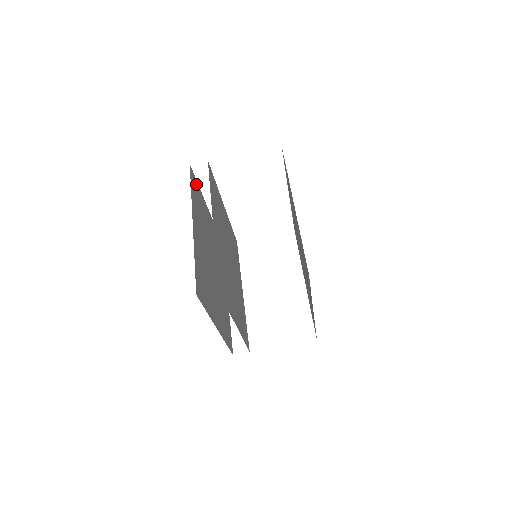
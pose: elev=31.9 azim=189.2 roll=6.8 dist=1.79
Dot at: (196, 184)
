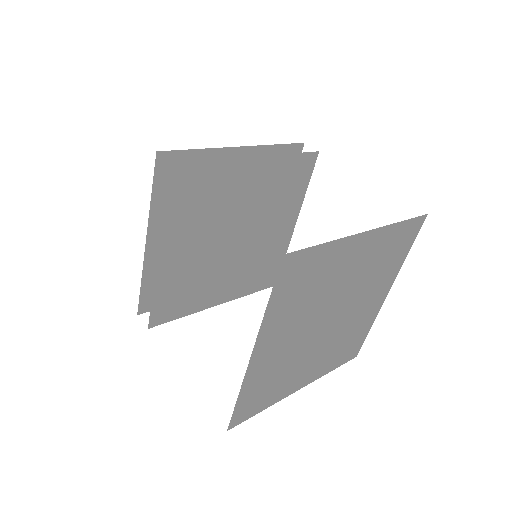
Dot at: (184, 158)
